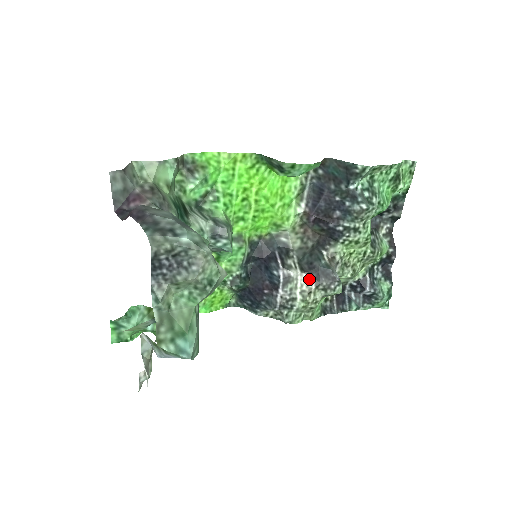
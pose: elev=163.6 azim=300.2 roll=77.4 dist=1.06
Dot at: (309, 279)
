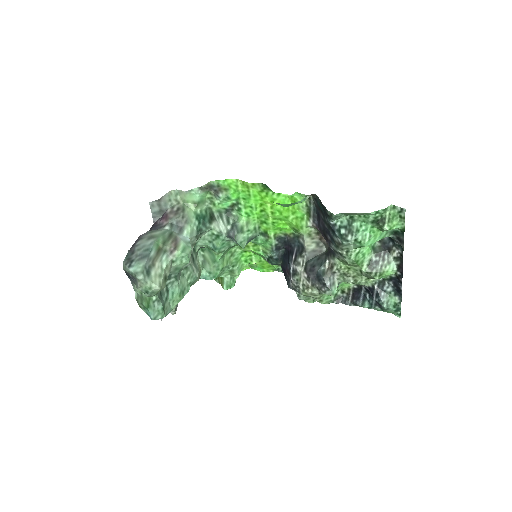
Dot at: (308, 278)
